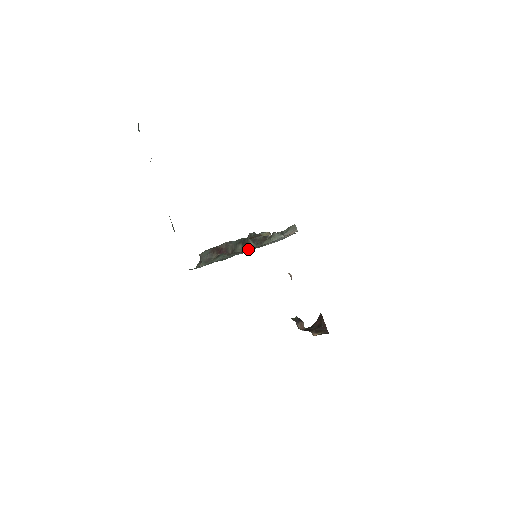
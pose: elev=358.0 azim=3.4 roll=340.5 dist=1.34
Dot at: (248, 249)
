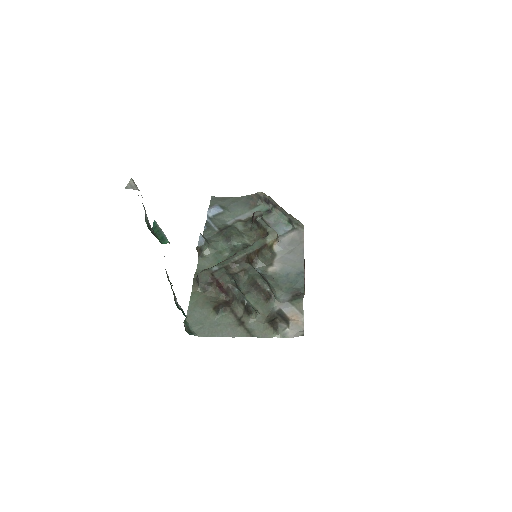
Dot at: (249, 298)
